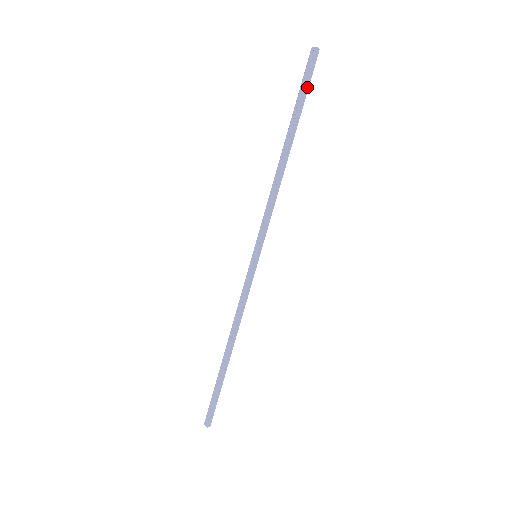
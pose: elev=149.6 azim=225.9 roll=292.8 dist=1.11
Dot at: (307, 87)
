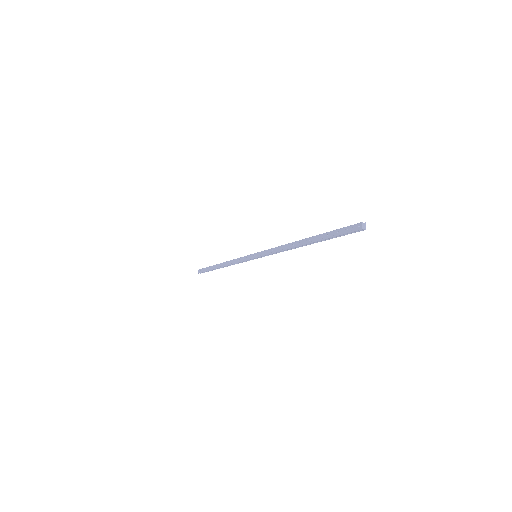
Dot at: (340, 235)
